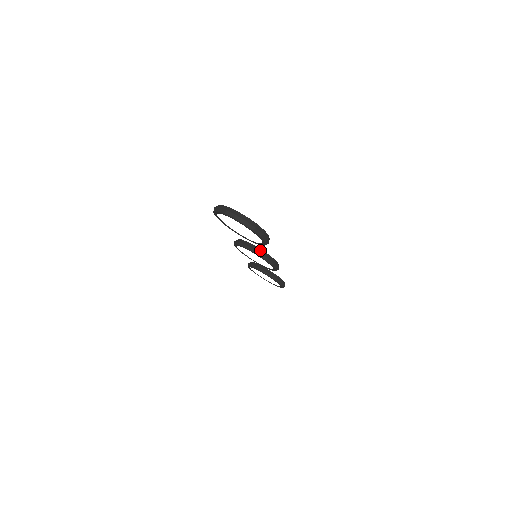
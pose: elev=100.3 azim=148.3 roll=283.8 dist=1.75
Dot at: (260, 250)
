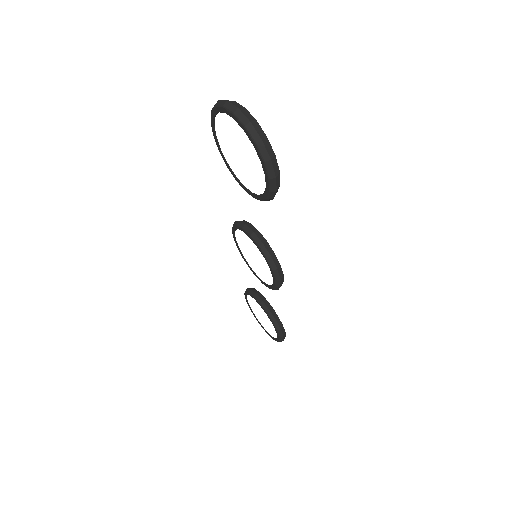
Dot at: (264, 239)
